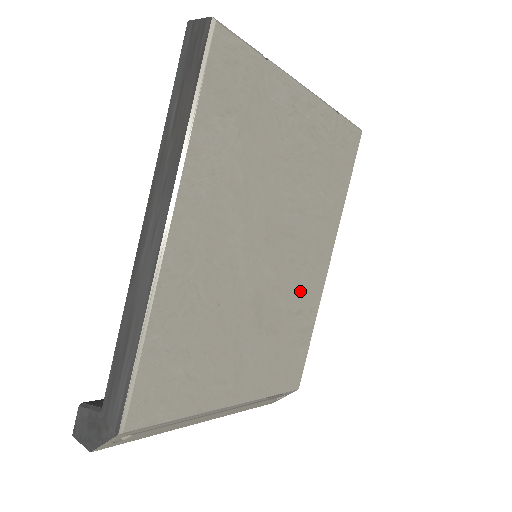
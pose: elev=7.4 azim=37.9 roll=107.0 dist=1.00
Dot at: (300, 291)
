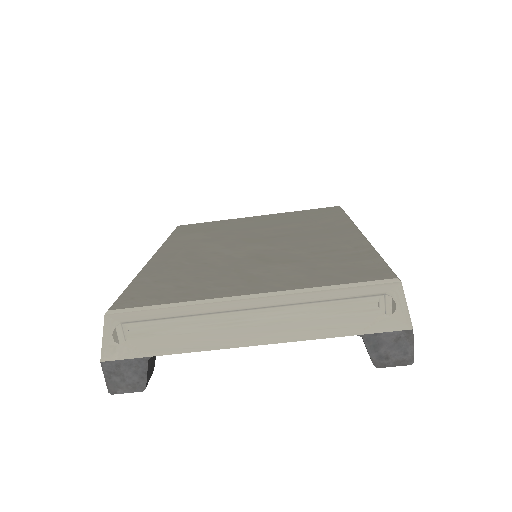
Dot at: (322, 246)
